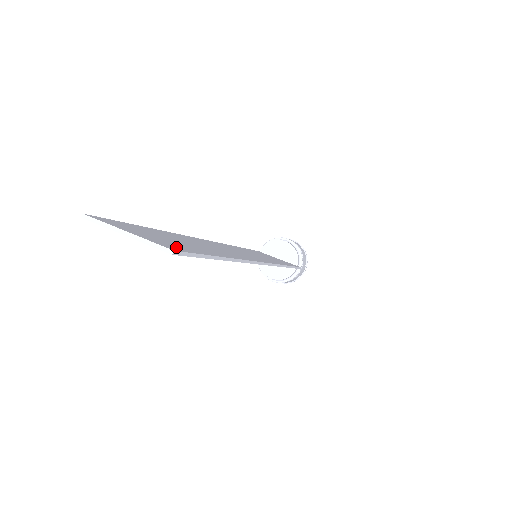
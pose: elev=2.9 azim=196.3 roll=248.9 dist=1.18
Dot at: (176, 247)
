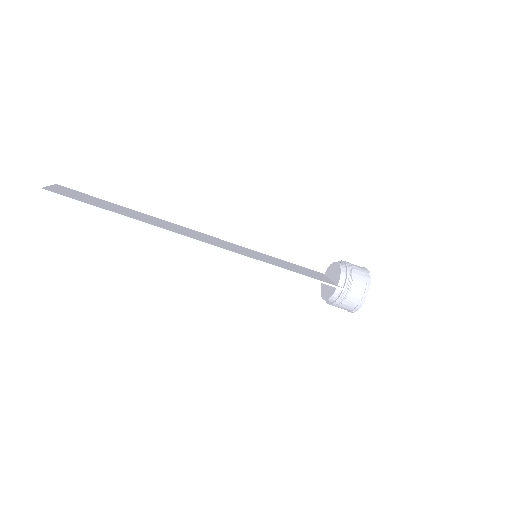
Dot at: (61, 193)
